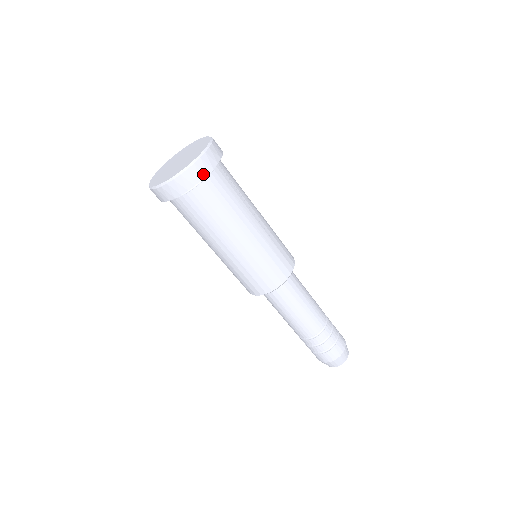
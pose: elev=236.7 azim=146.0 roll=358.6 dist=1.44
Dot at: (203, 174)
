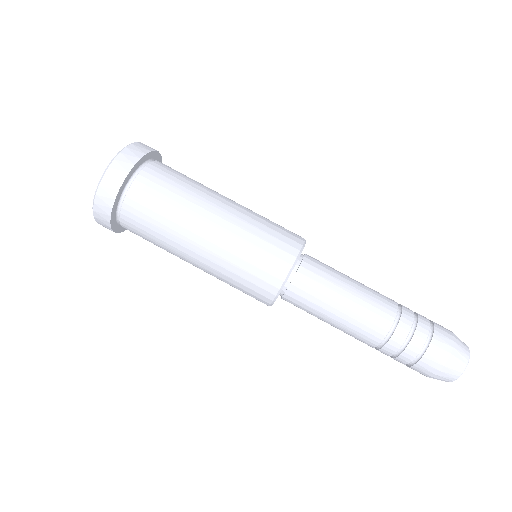
Dot at: (140, 155)
